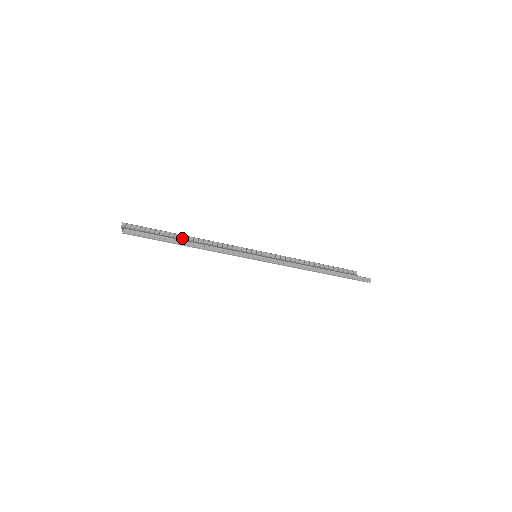
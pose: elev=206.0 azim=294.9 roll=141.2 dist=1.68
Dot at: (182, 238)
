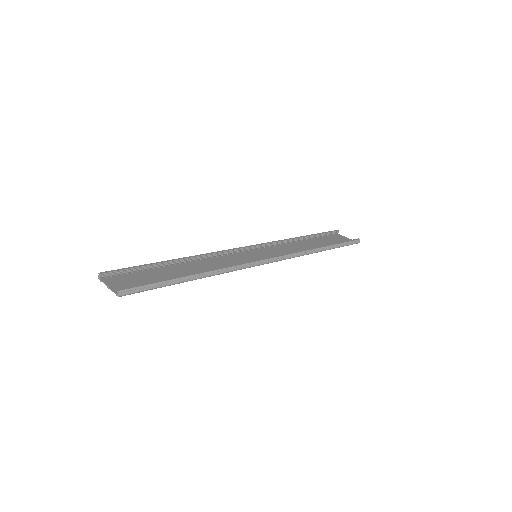
Dot at: (173, 264)
